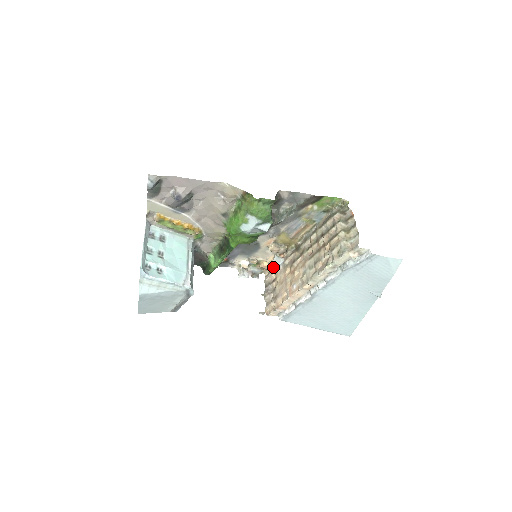
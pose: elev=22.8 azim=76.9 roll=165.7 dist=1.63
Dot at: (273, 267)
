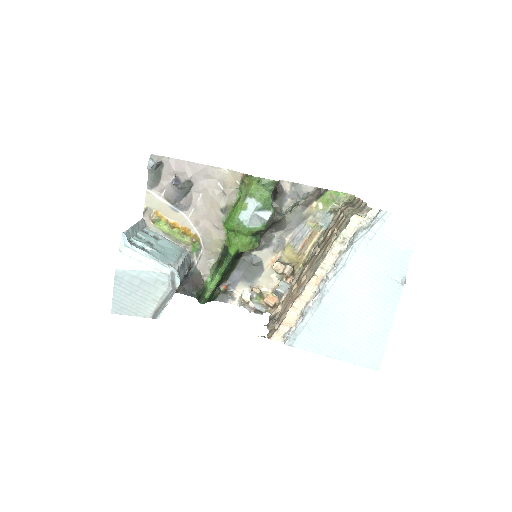
Dot at: (278, 294)
